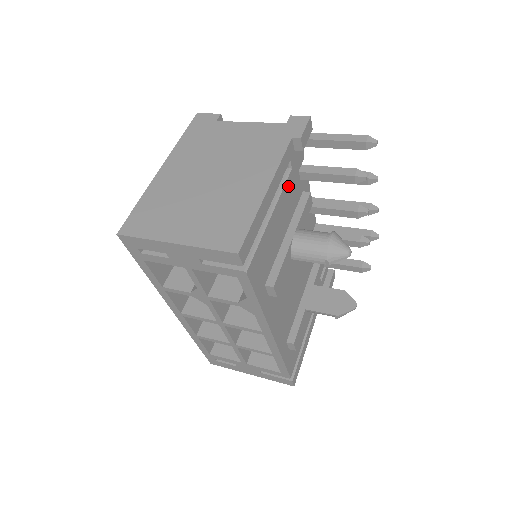
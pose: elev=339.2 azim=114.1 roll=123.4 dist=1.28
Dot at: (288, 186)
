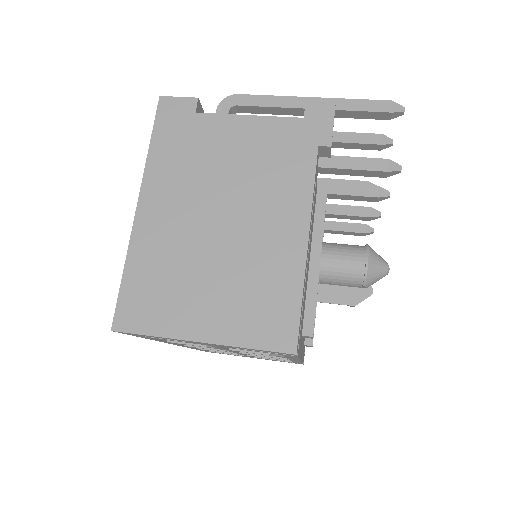
Dot at: occluded
